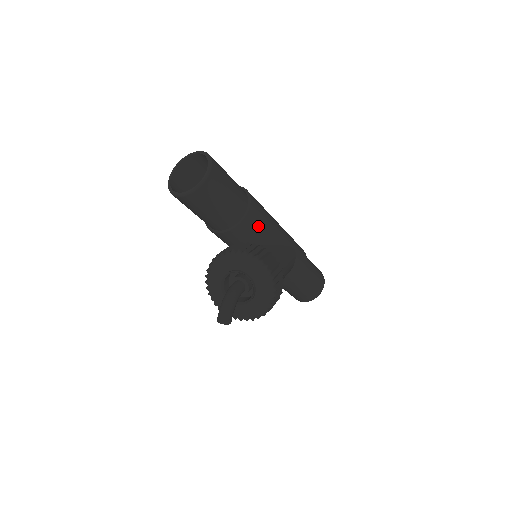
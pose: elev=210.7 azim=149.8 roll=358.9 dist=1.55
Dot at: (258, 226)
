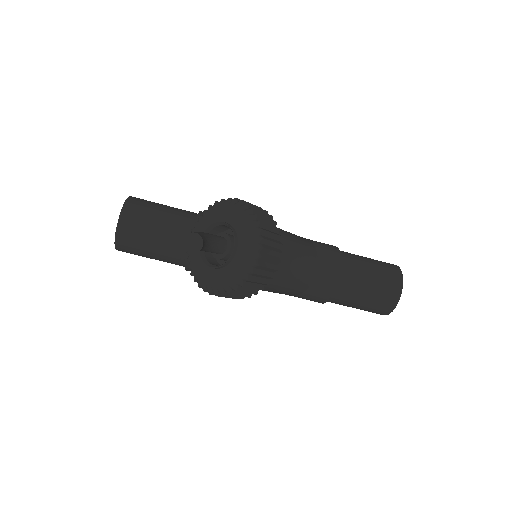
Dot at: occluded
